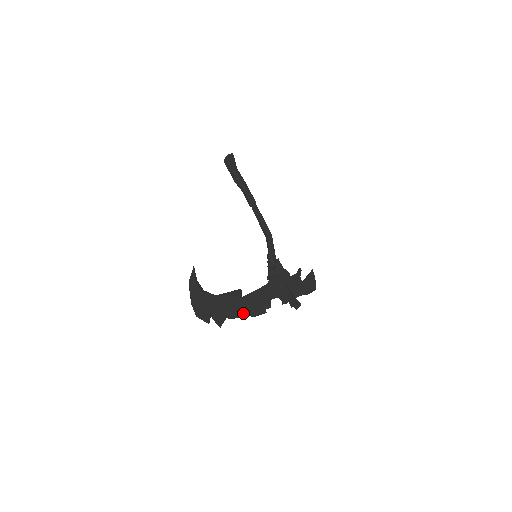
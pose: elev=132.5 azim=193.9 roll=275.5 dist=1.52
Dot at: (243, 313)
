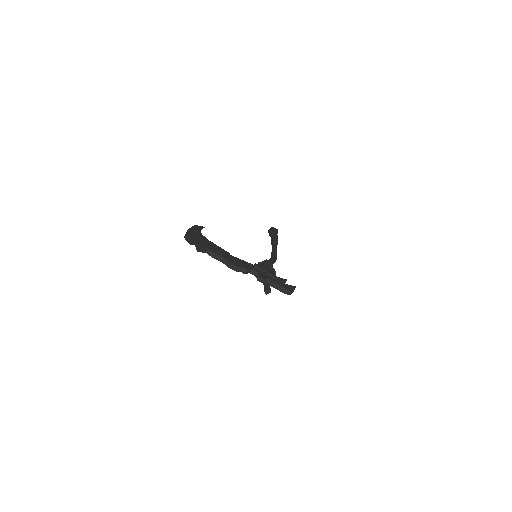
Dot at: (222, 257)
